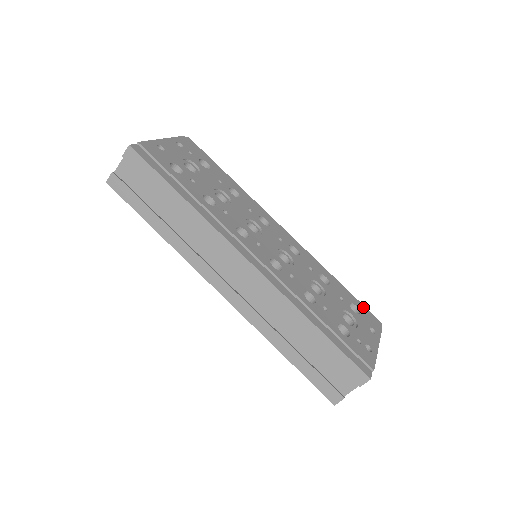
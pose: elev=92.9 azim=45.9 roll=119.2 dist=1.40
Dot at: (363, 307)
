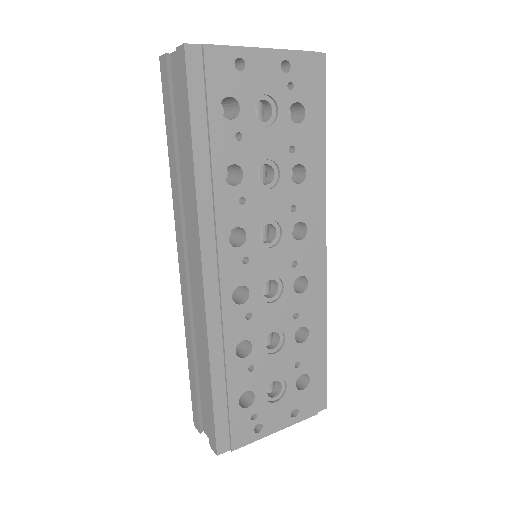
Dot at: (323, 382)
